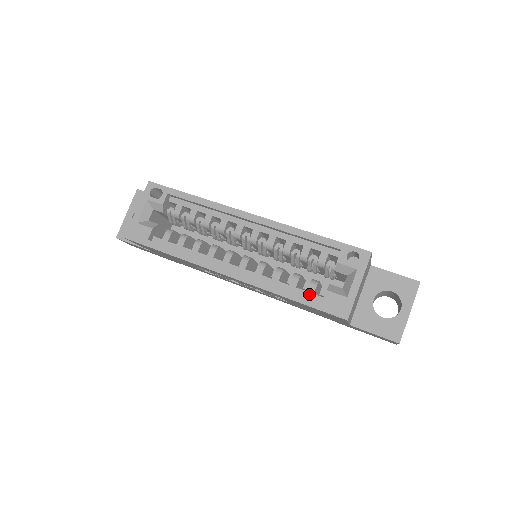
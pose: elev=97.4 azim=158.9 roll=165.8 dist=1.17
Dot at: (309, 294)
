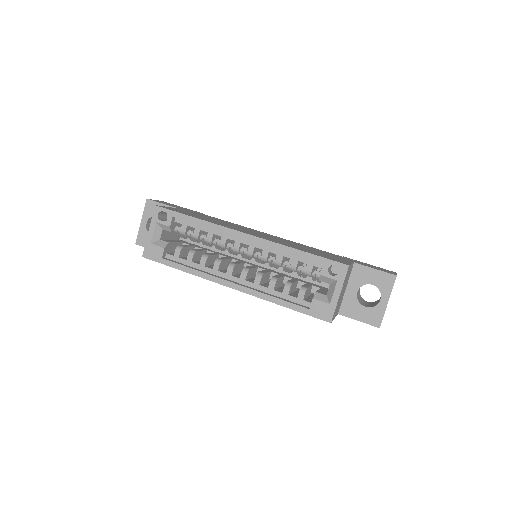
Dot at: (299, 300)
